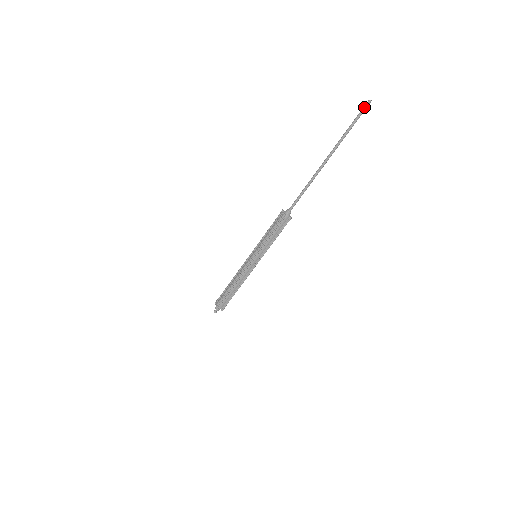
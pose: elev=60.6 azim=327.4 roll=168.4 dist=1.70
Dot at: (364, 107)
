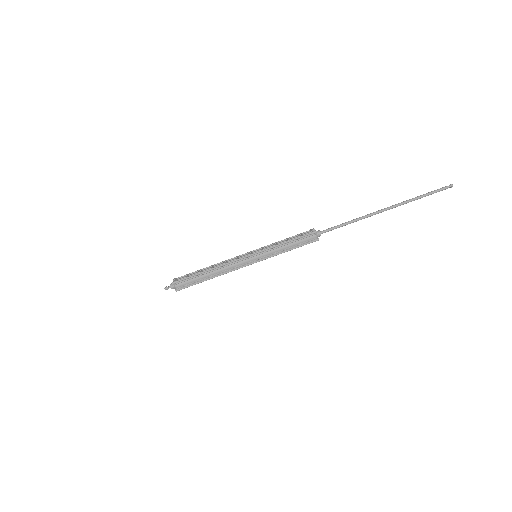
Dot at: (445, 187)
